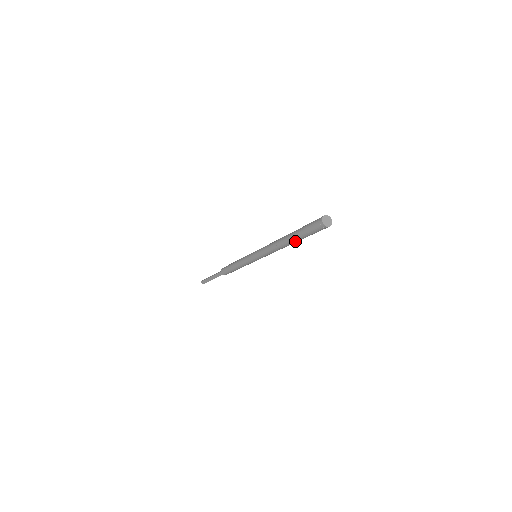
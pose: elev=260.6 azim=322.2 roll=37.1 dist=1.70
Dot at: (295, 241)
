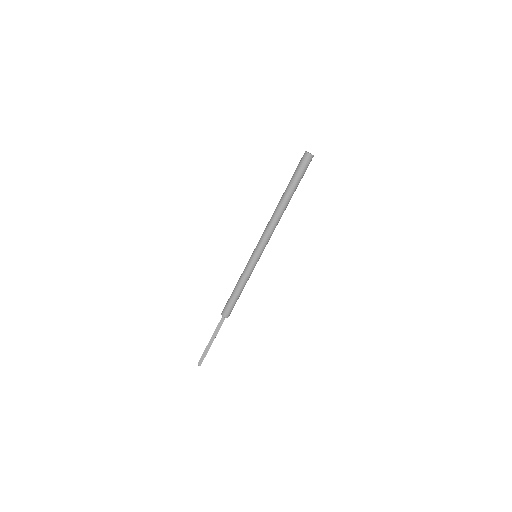
Dot at: (290, 196)
